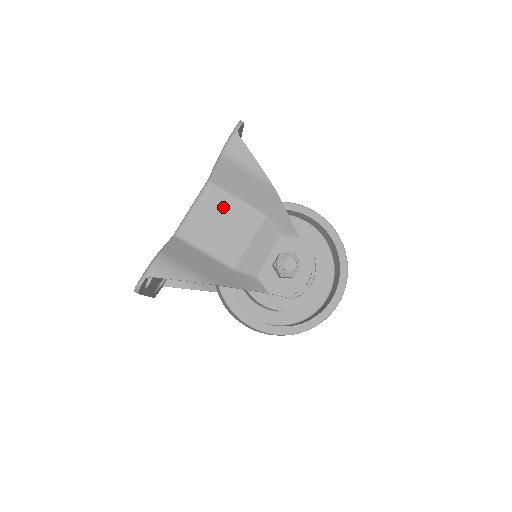
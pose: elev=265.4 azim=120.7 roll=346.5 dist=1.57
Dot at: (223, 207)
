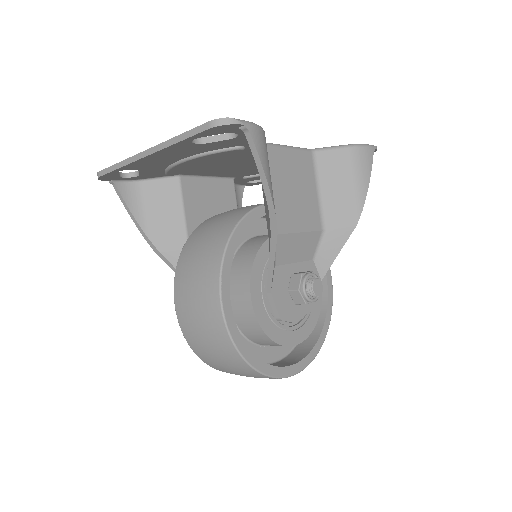
Dot at: (307, 180)
